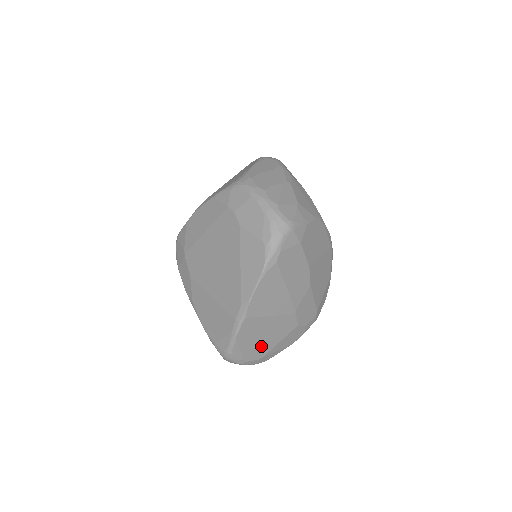
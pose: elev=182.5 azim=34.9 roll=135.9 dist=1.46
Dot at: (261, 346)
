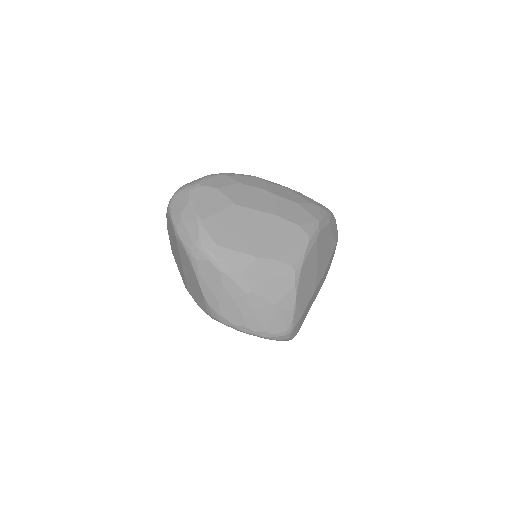
Dot at: occluded
